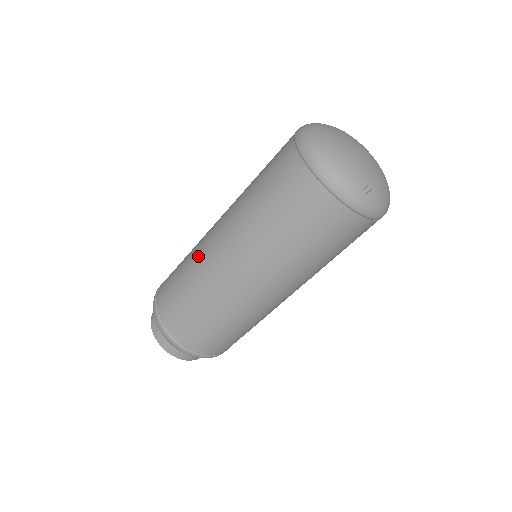
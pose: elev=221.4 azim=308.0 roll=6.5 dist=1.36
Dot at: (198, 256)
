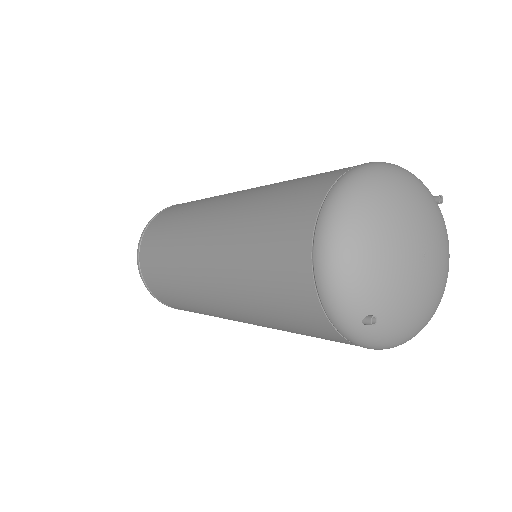
Dot at: (191, 218)
